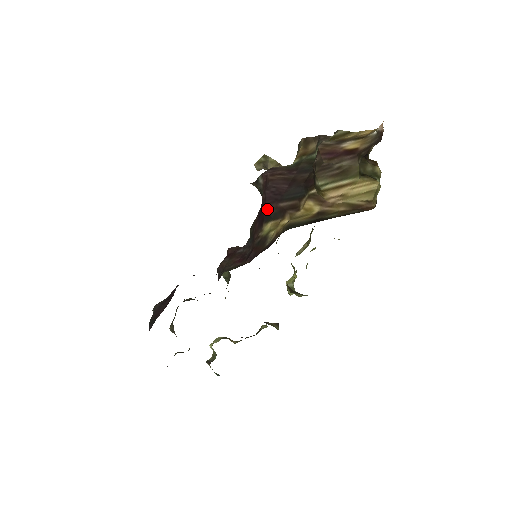
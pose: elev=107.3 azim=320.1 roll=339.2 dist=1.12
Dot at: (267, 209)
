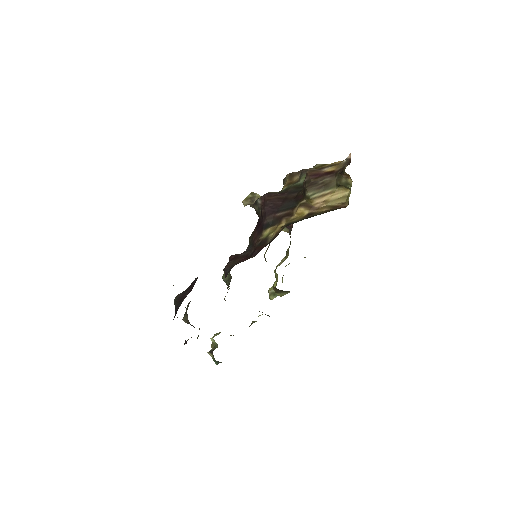
Dot at: (266, 219)
